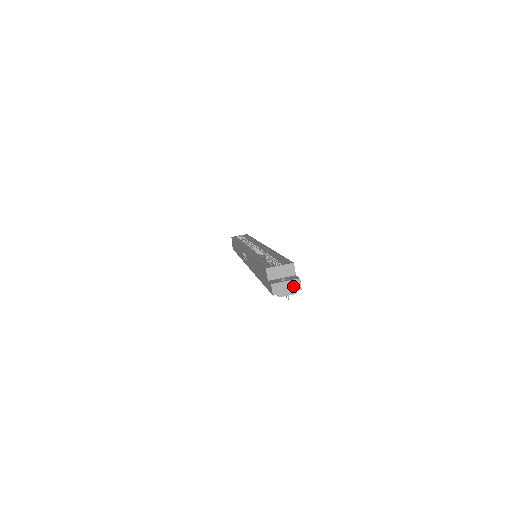
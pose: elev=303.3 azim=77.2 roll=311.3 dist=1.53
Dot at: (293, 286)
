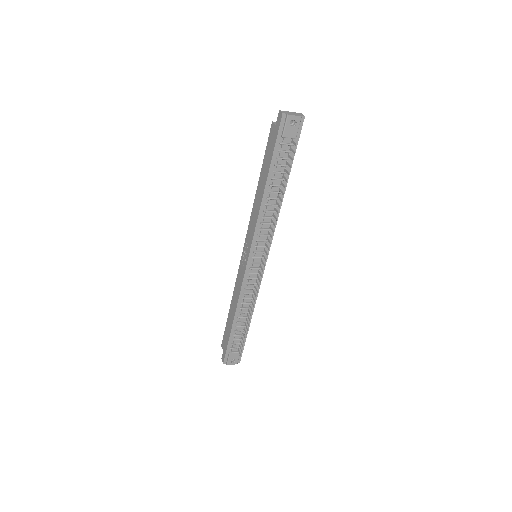
Dot at: (297, 114)
